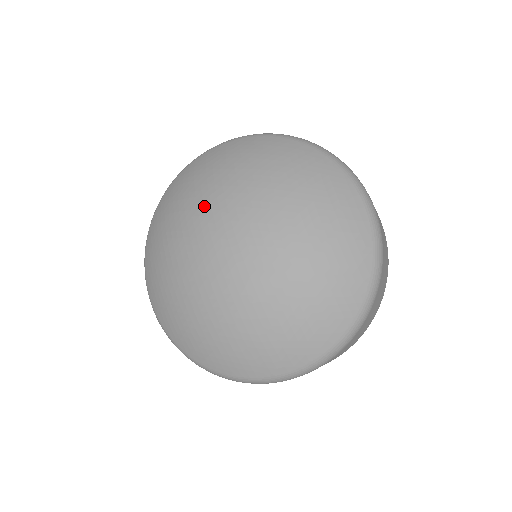
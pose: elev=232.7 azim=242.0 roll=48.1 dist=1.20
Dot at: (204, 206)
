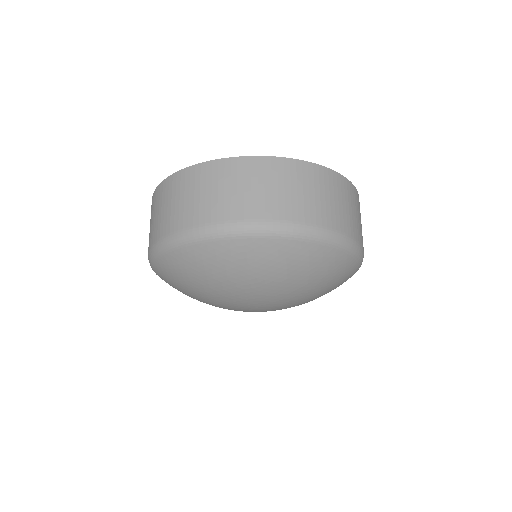
Dot at: (238, 294)
